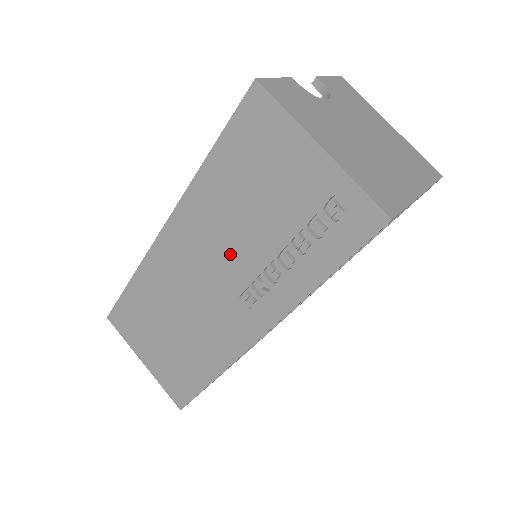
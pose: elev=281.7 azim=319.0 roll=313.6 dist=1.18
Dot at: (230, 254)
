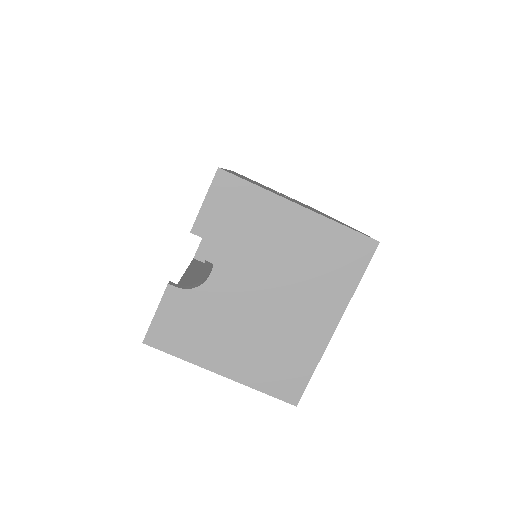
Dot at: occluded
